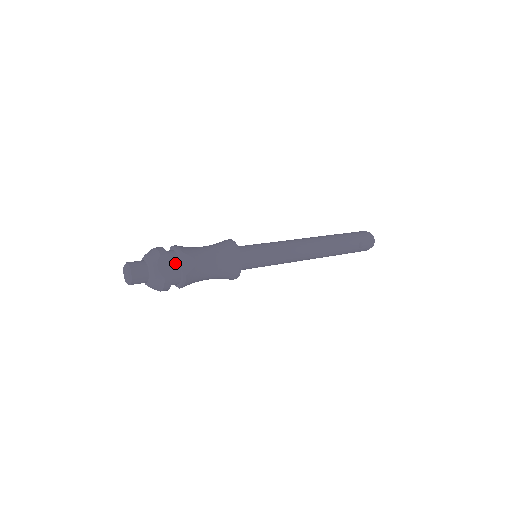
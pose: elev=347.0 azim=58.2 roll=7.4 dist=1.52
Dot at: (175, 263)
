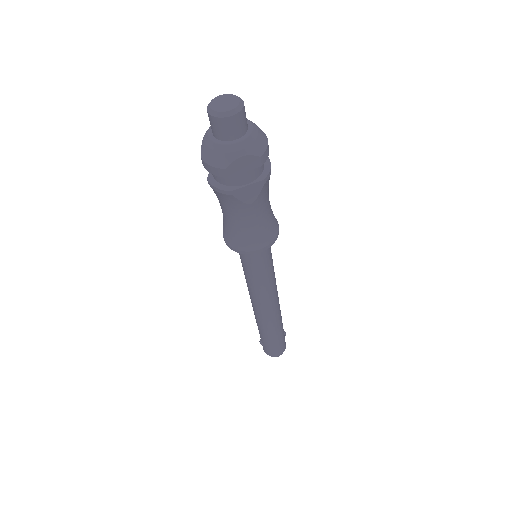
Dot at: occluded
